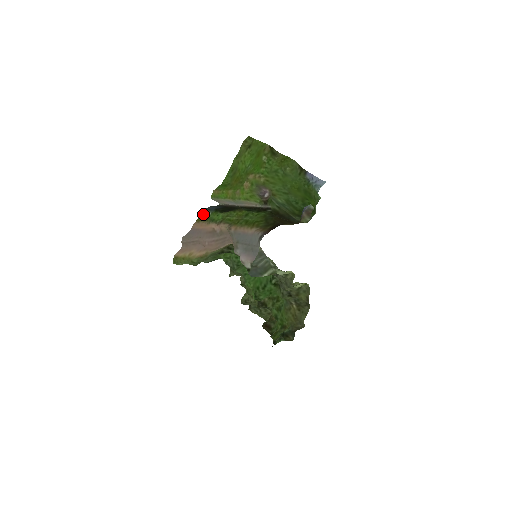
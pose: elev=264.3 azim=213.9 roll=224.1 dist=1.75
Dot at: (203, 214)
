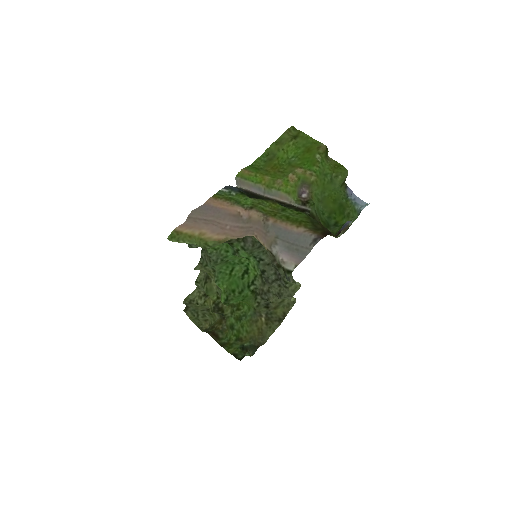
Dot at: (223, 191)
